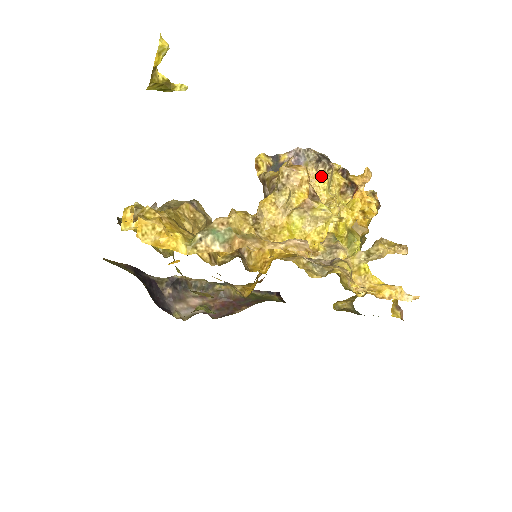
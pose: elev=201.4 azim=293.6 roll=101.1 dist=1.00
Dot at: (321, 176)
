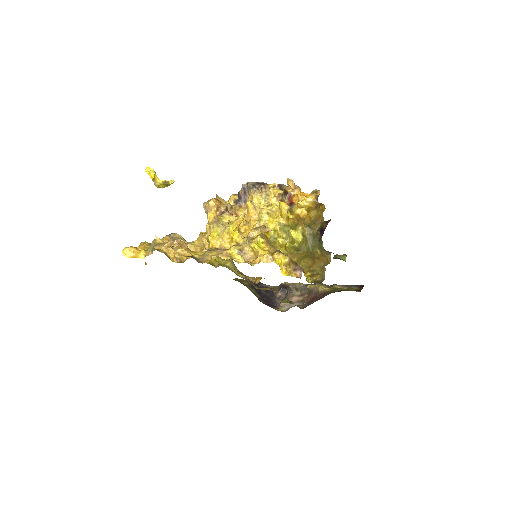
Dot at: (257, 196)
